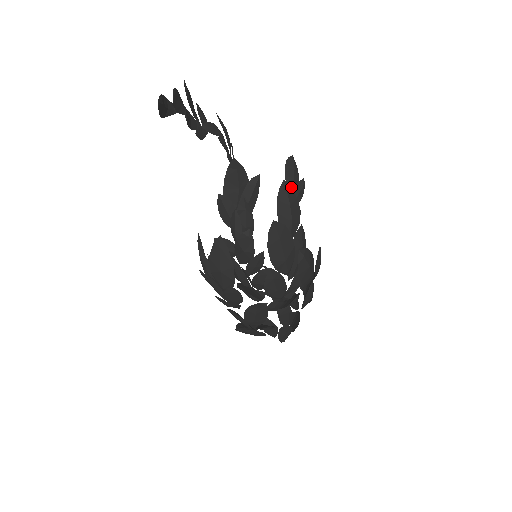
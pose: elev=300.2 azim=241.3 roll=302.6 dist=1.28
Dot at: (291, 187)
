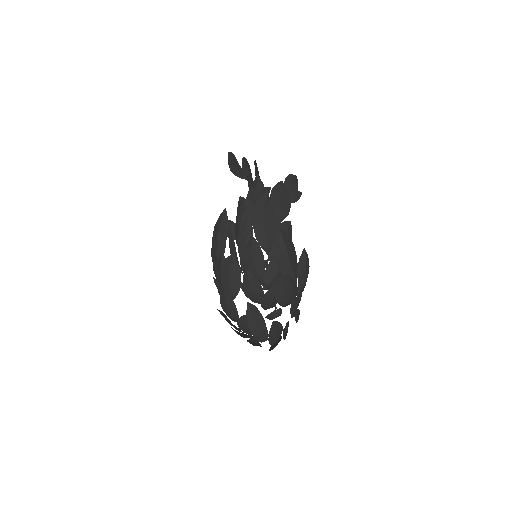
Dot at: (286, 187)
